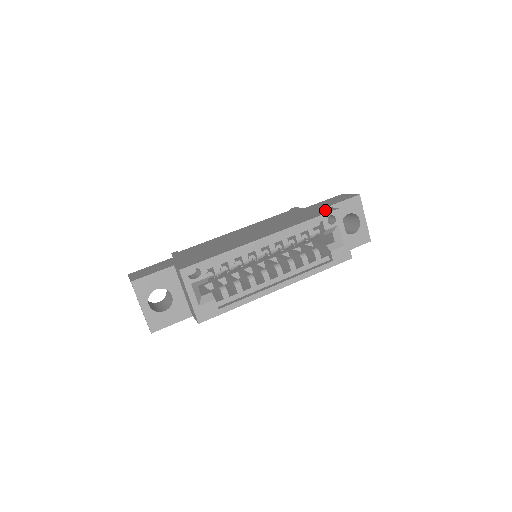
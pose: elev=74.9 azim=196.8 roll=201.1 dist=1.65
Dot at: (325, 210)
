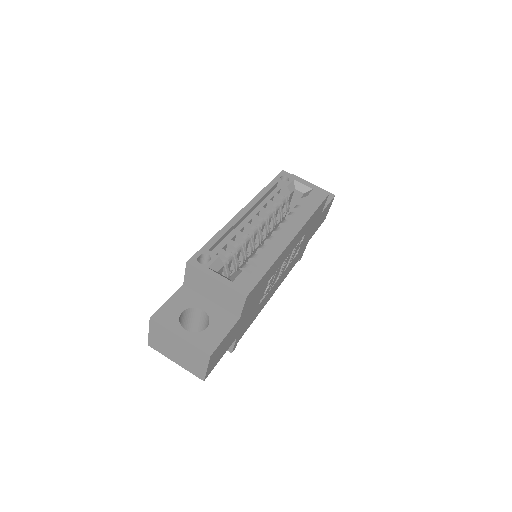
Dot at: occluded
